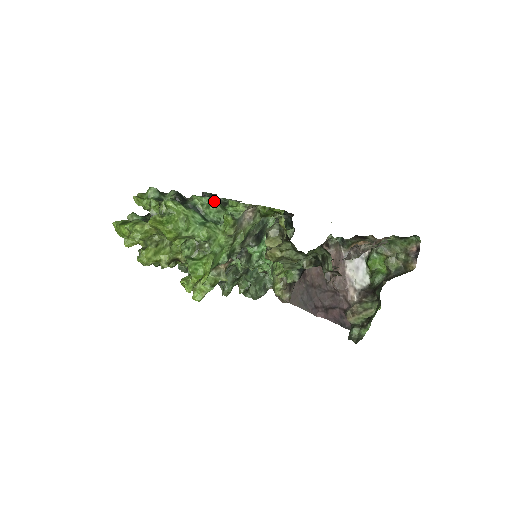
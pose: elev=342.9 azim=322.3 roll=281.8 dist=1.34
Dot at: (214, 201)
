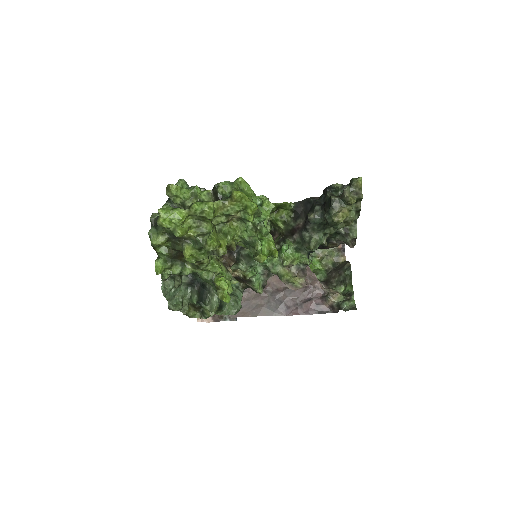
Dot at: occluded
